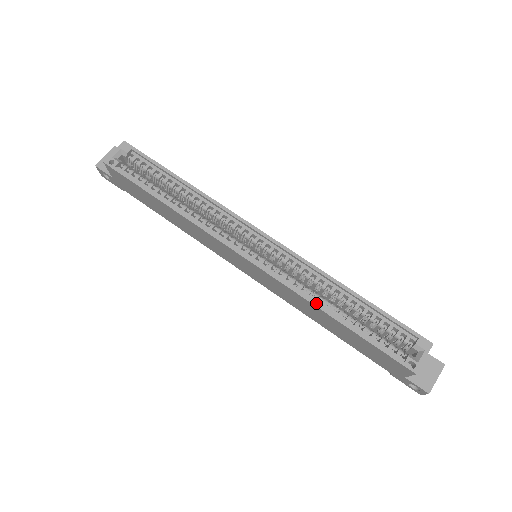
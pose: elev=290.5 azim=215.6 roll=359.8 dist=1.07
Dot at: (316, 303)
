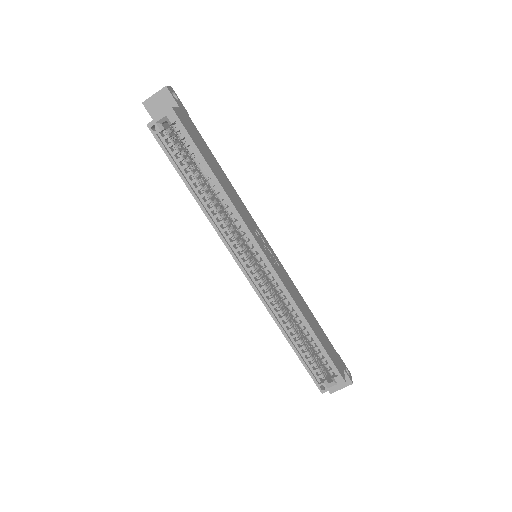
Dot at: (279, 324)
